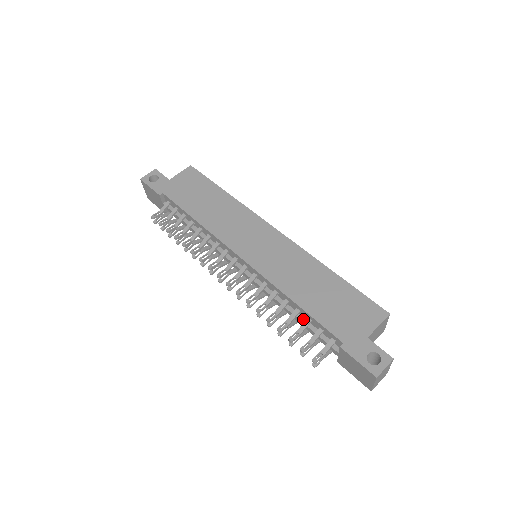
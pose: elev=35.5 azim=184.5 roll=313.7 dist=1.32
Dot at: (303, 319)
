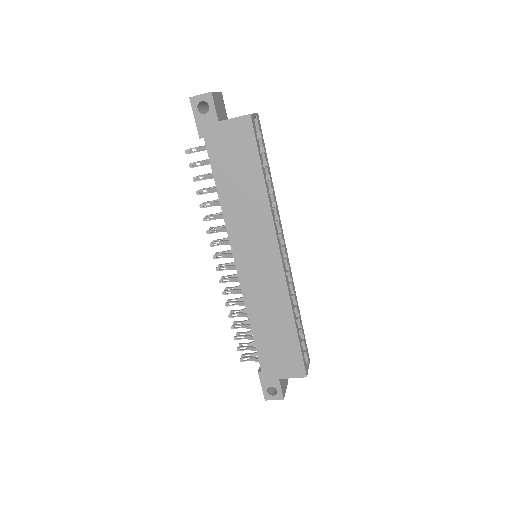
Dot at: occluded
